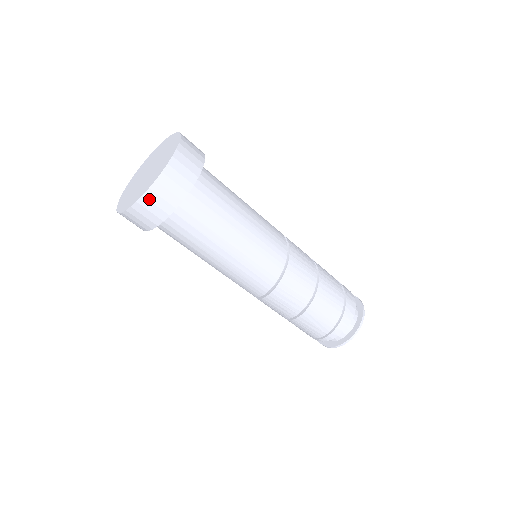
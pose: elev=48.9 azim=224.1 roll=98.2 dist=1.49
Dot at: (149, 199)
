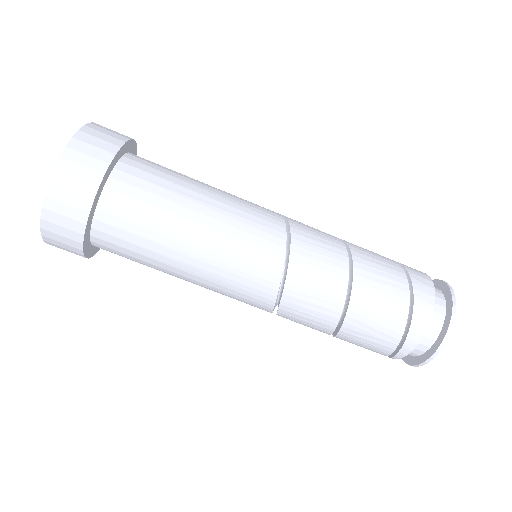
Dot at: (52, 210)
